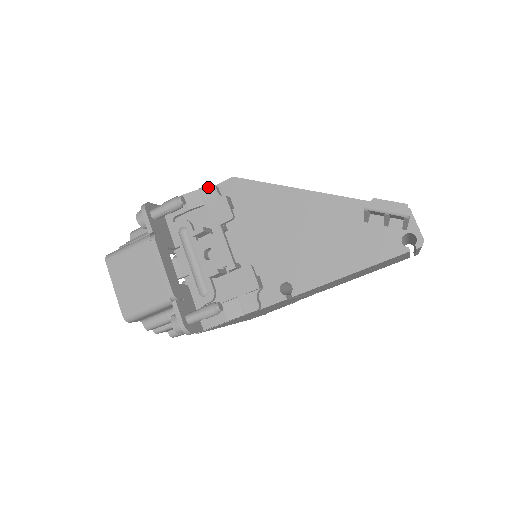
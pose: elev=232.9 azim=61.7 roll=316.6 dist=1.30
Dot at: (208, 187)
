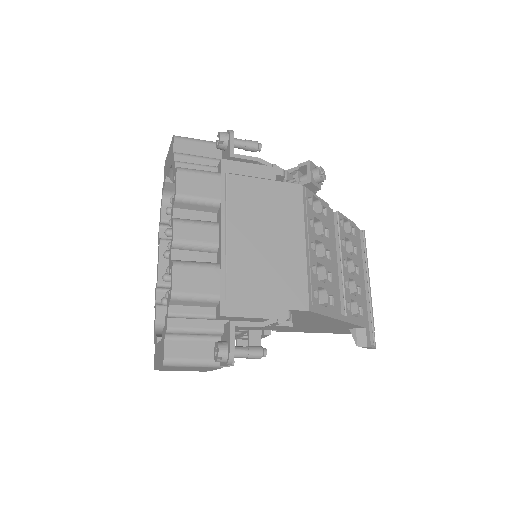
Dot at: occluded
